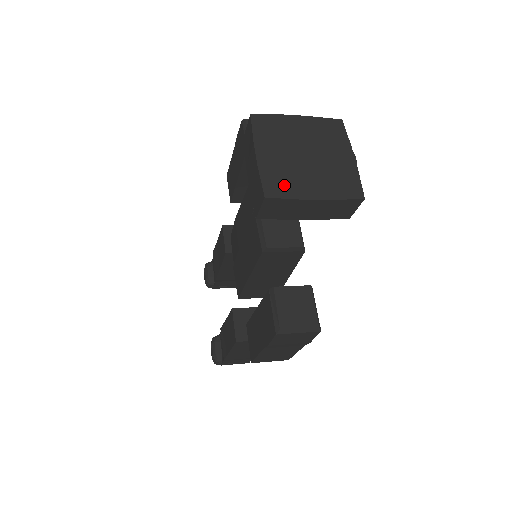
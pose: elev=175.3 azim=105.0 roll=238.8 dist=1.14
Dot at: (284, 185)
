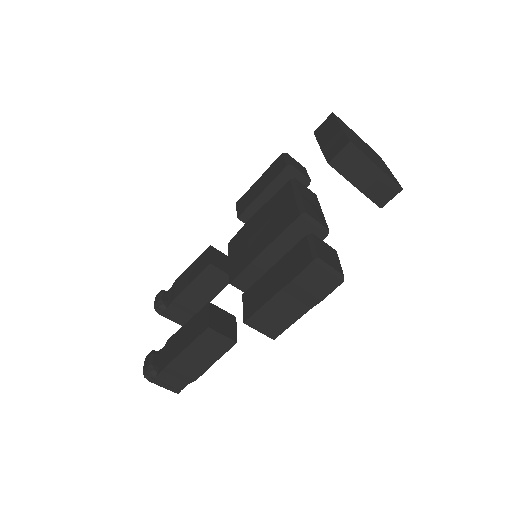
Dot at: (359, 147)
